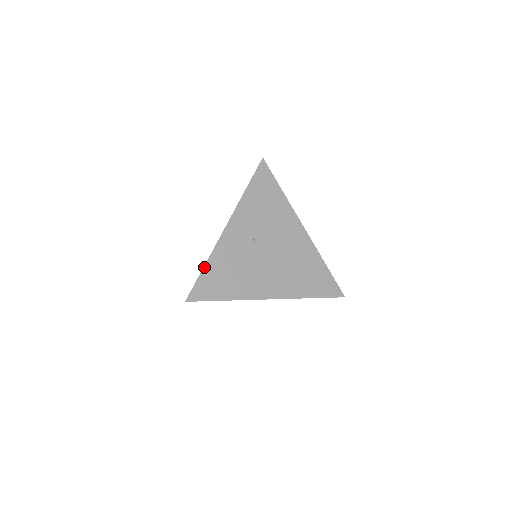
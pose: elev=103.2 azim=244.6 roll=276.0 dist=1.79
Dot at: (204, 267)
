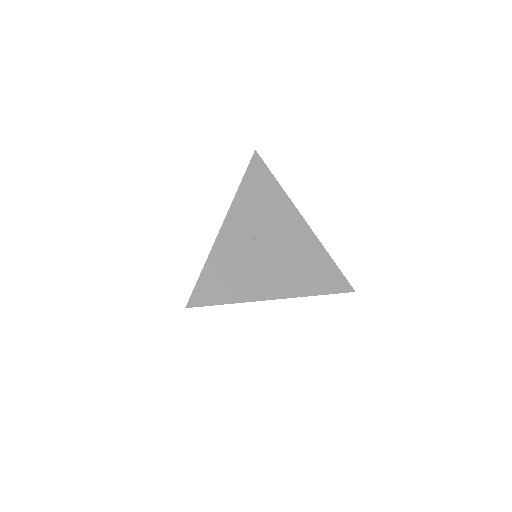
Dot at: (203, 269)
